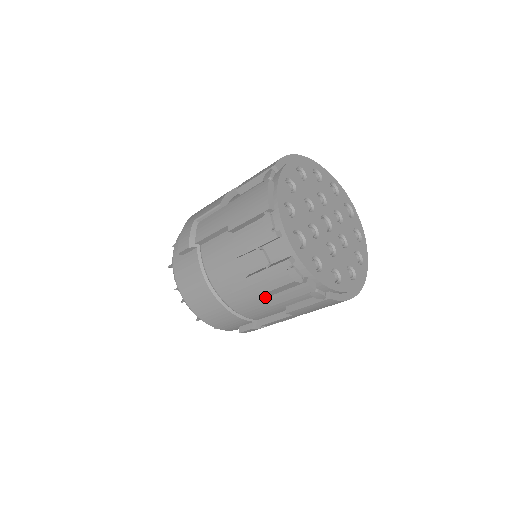
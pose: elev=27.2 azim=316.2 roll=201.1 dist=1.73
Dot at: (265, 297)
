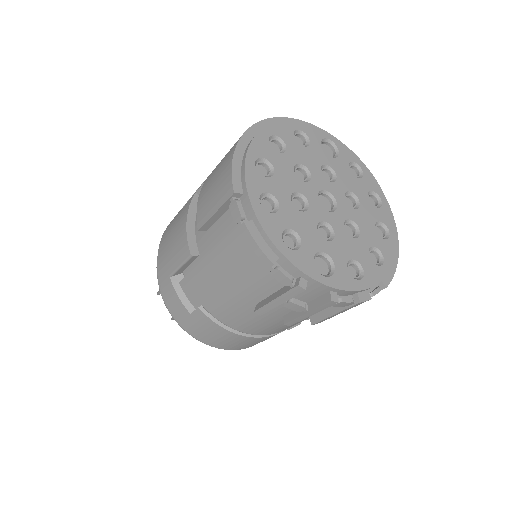
Dot at: (314, 323)
